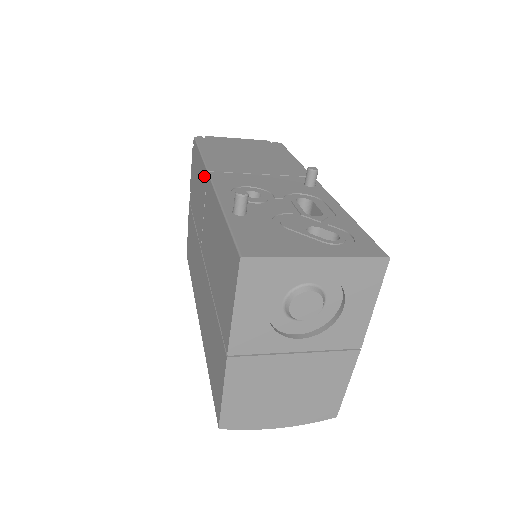
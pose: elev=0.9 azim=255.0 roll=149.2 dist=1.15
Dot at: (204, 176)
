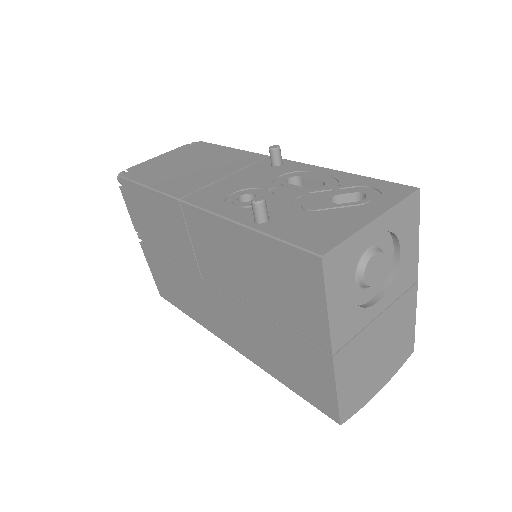
Dot at: (172, 207)
